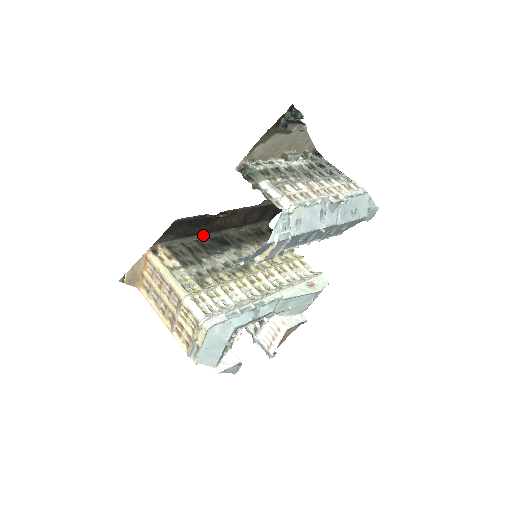
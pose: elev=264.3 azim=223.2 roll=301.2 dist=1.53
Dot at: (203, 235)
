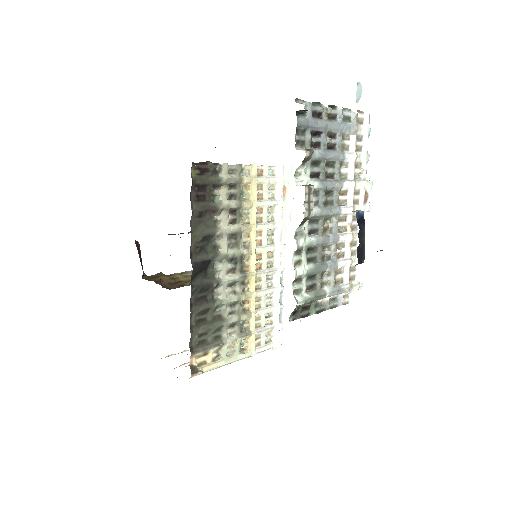
Dot at: occluded
